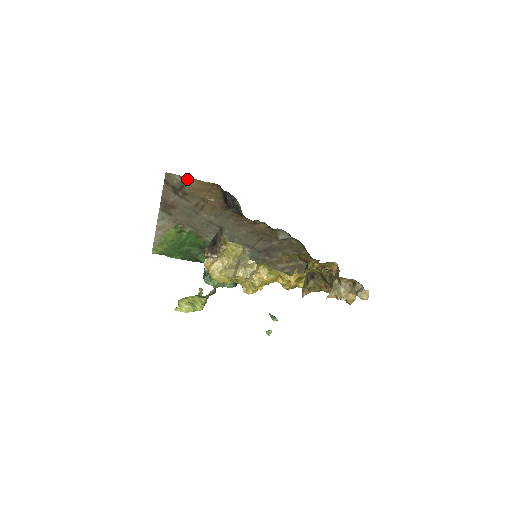
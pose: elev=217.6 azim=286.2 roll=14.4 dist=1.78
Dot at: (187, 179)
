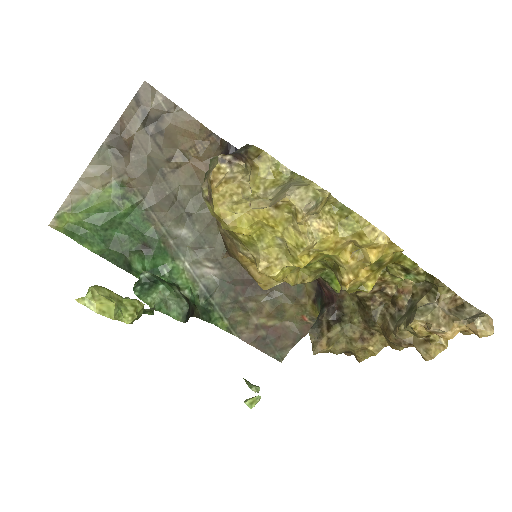
Dot at: (174, 107)
